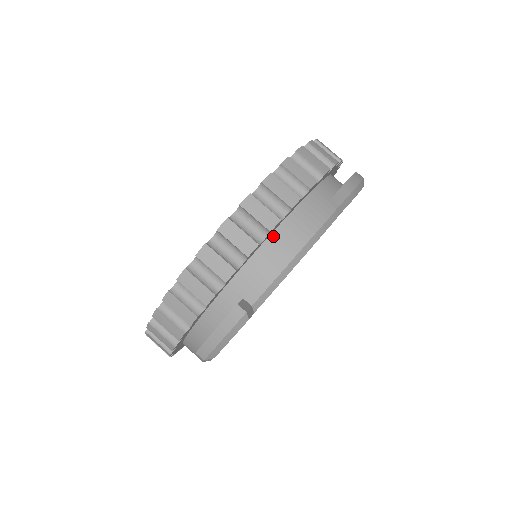
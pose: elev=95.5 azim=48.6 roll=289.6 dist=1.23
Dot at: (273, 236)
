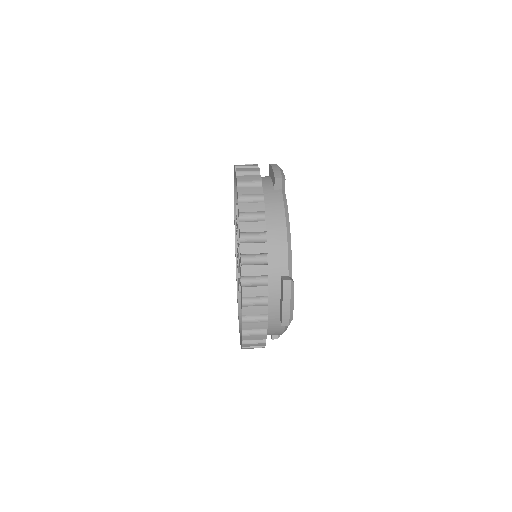
Dot at: occluded
